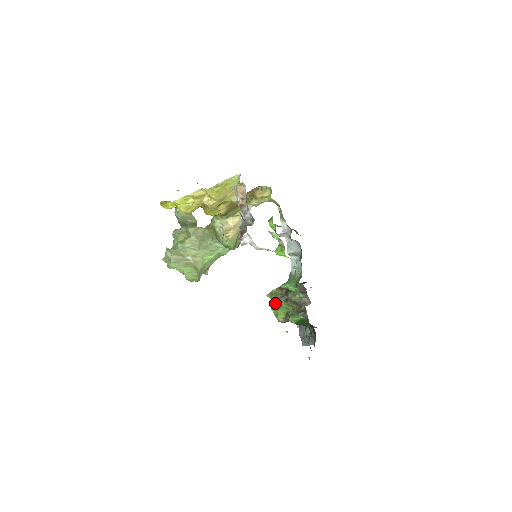
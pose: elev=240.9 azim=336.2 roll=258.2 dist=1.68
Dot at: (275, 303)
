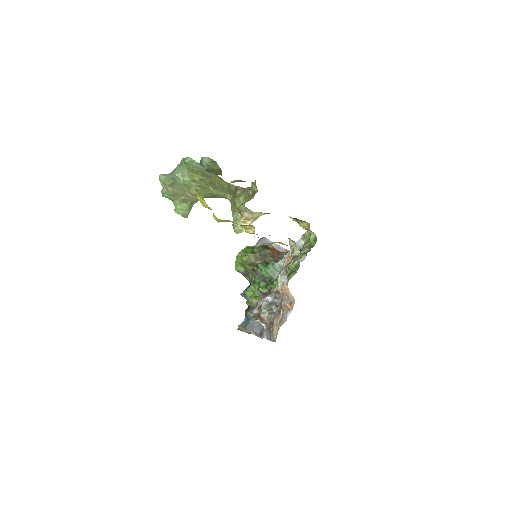
Dot at: (243, 264)
